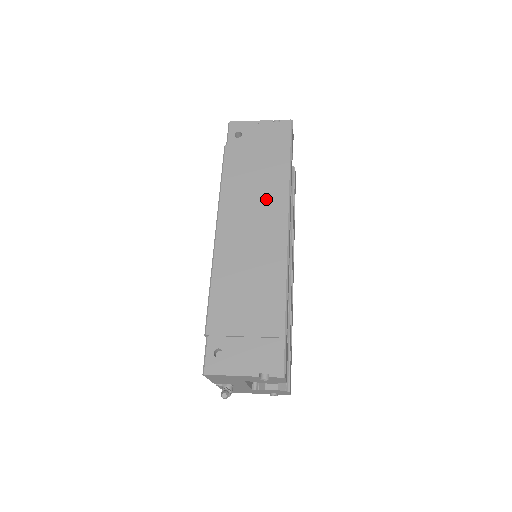
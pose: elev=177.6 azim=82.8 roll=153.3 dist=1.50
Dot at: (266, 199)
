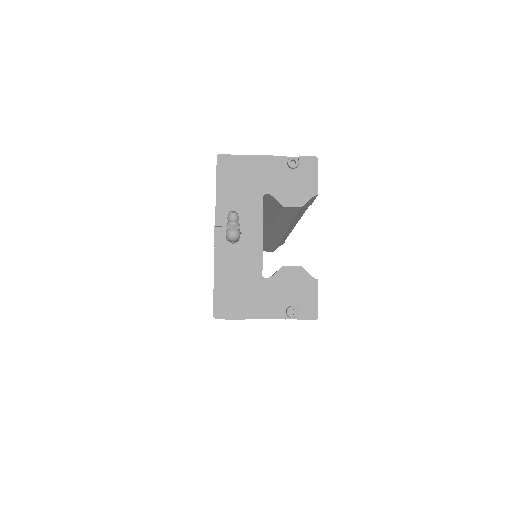
Dot at: occluded
